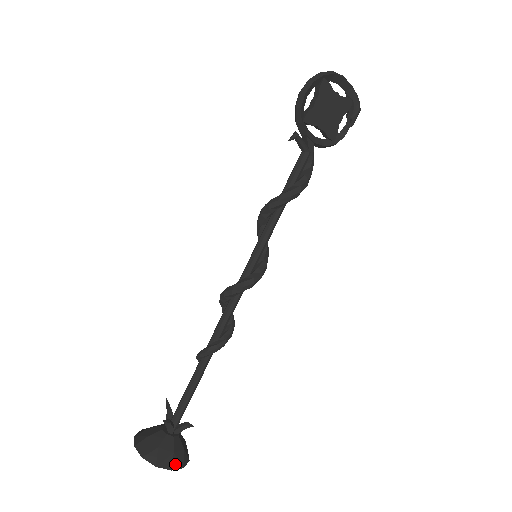
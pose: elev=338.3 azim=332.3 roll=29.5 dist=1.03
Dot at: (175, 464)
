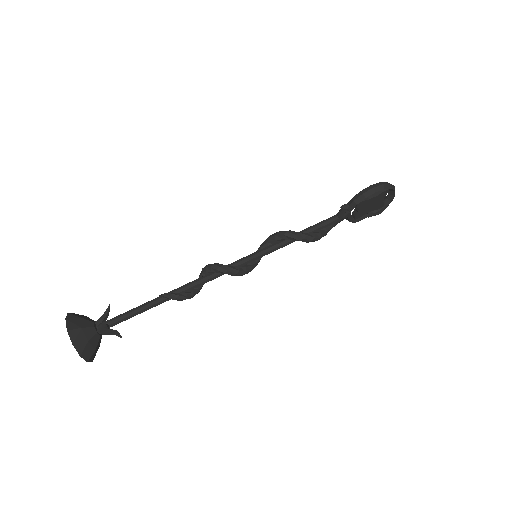
Dot at: (91, 358)
